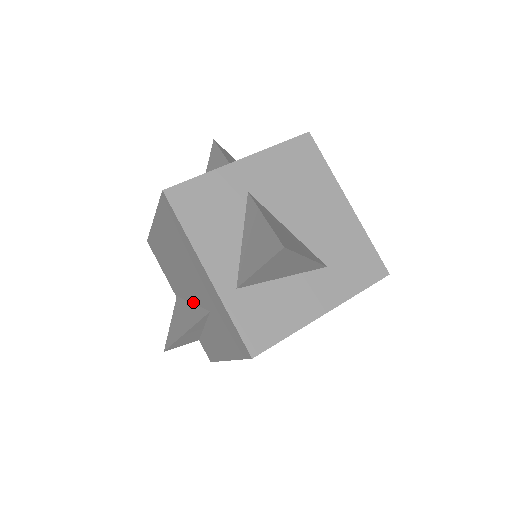
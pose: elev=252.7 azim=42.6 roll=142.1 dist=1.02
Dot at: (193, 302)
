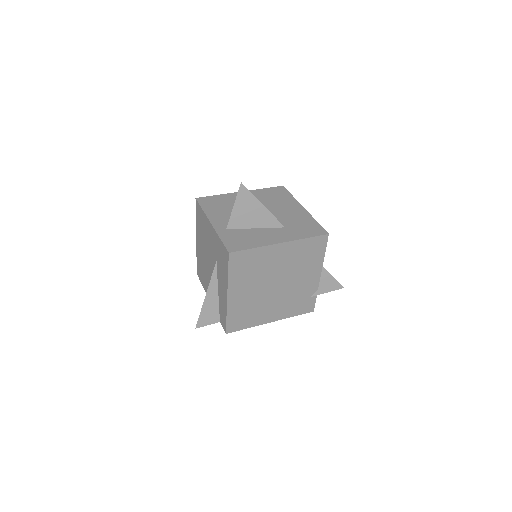
Dot at: occluded
